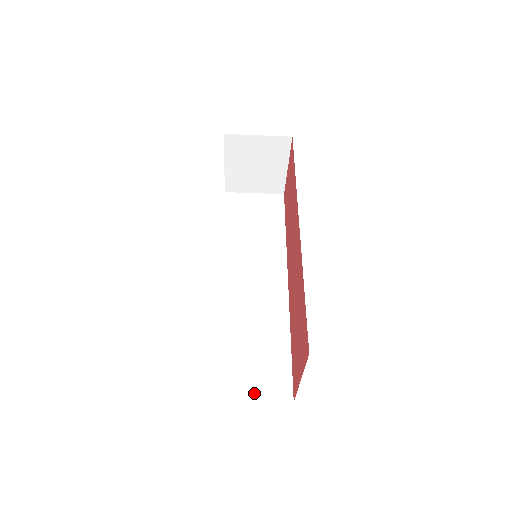
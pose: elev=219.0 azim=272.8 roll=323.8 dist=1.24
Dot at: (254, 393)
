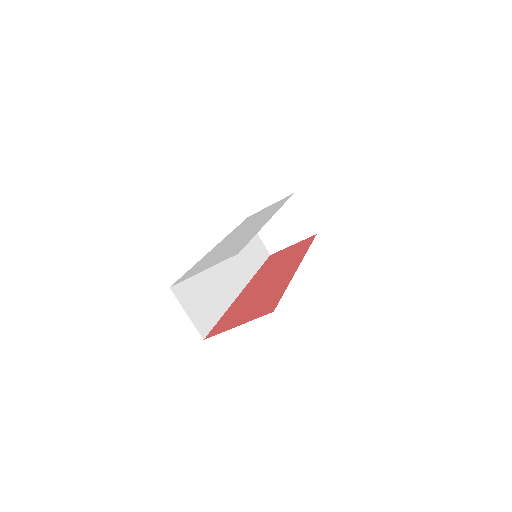
Dot at: (190, 311)
